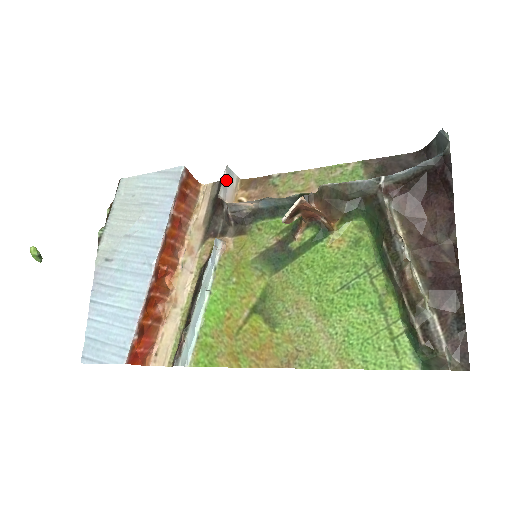
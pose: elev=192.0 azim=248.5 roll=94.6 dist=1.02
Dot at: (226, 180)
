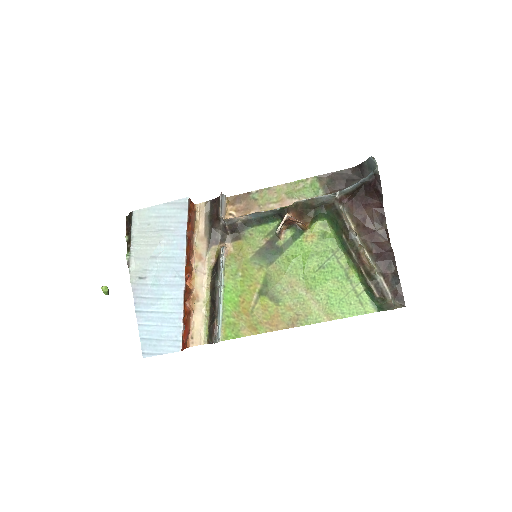
Dot at: (221, 203)
